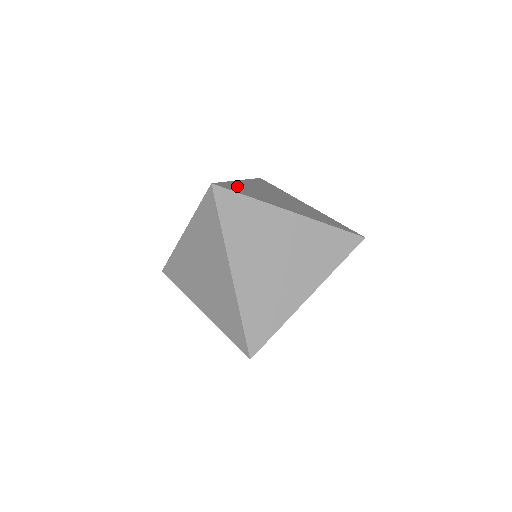
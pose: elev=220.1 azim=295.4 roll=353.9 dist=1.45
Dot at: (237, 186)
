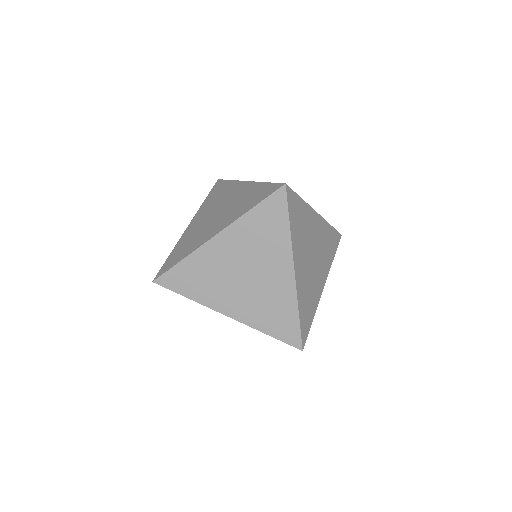
Dot at: occluded
